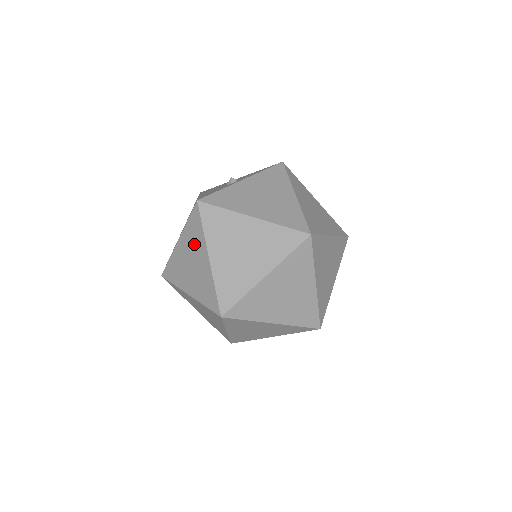
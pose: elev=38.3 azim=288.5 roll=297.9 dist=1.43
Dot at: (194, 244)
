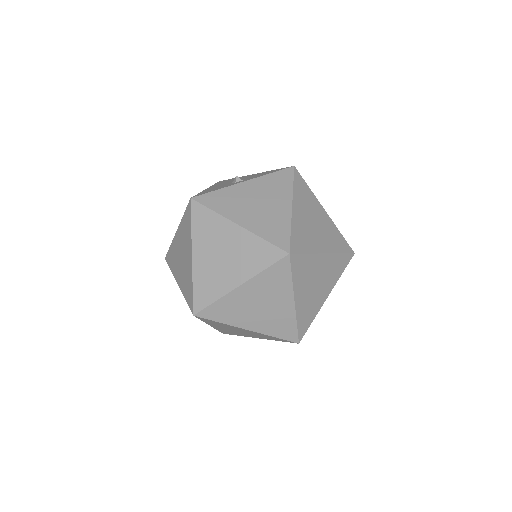
Dot at: (185, 239)
